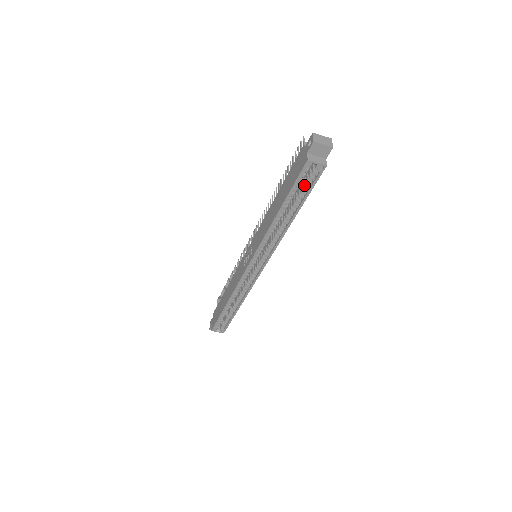
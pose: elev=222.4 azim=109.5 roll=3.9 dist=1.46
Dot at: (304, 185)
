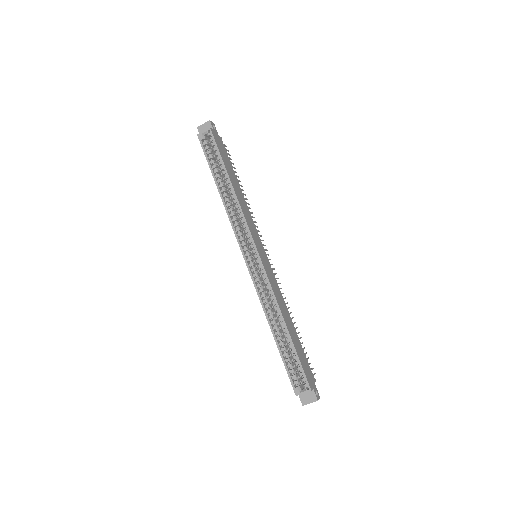
Dot at: (215, 154)
